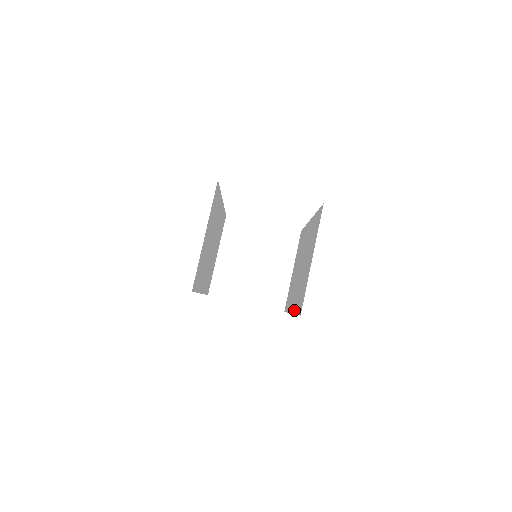
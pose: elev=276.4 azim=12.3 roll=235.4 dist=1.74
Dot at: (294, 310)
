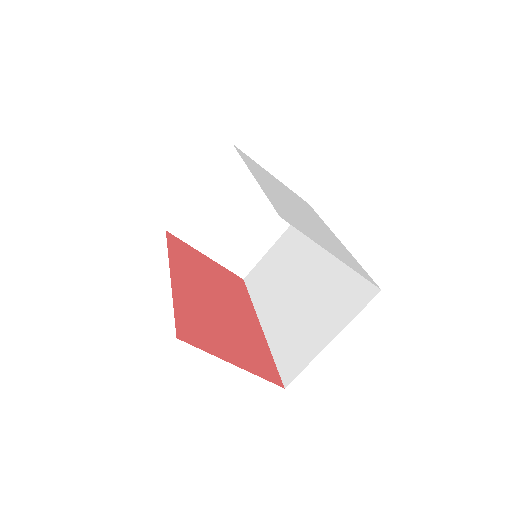
Dot at: (270, 339)
